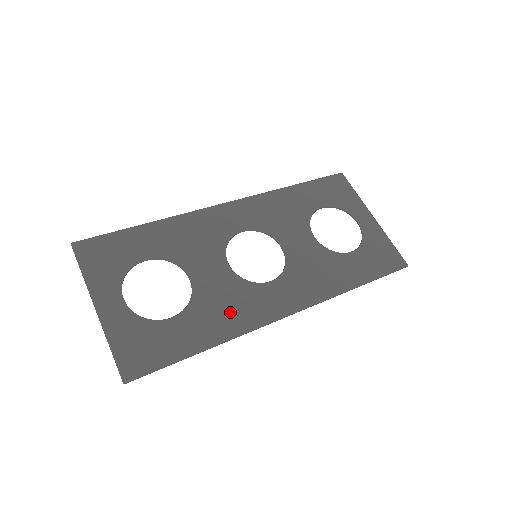
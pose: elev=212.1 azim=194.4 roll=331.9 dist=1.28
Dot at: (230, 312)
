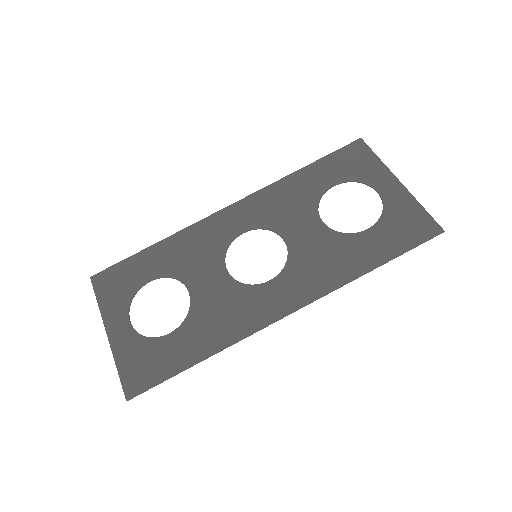
Dot at: (226, 320)
